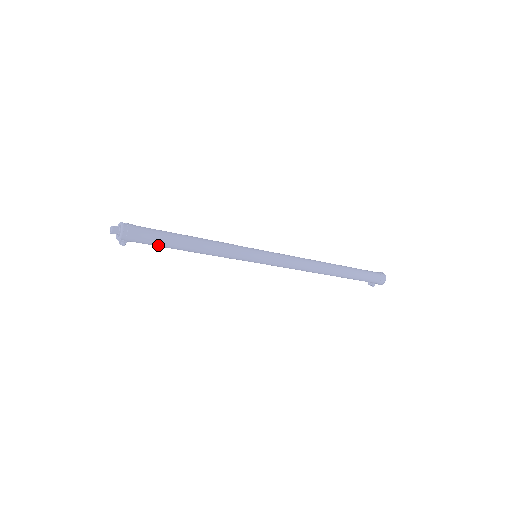
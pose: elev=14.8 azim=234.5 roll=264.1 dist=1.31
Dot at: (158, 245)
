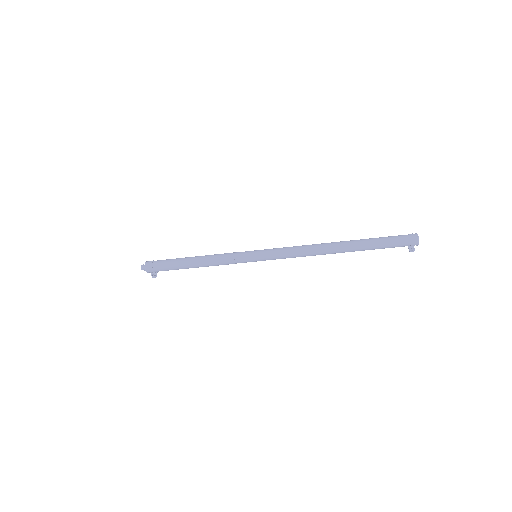
Dot at: (172, 267)
